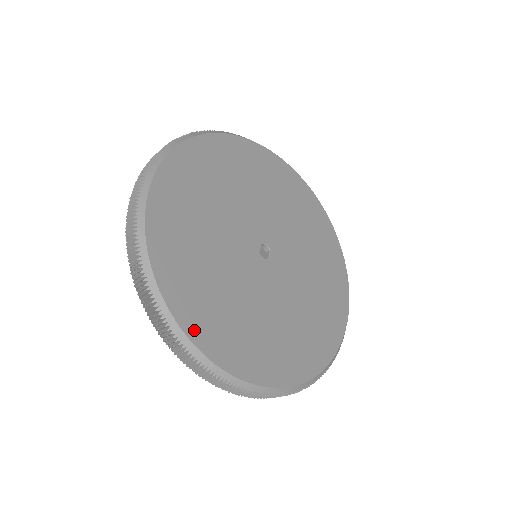
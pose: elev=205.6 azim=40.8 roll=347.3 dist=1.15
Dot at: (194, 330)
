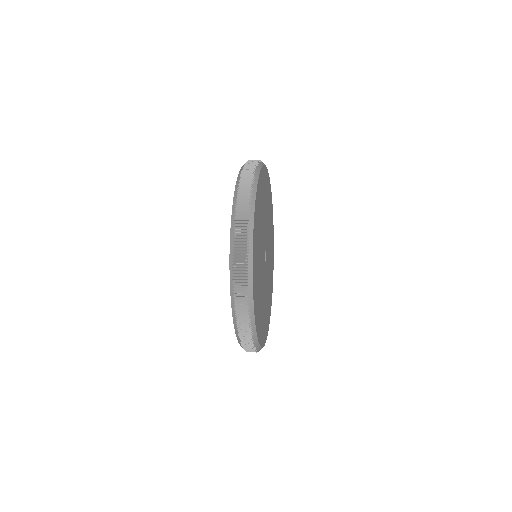
Dot at: (256, 316)
